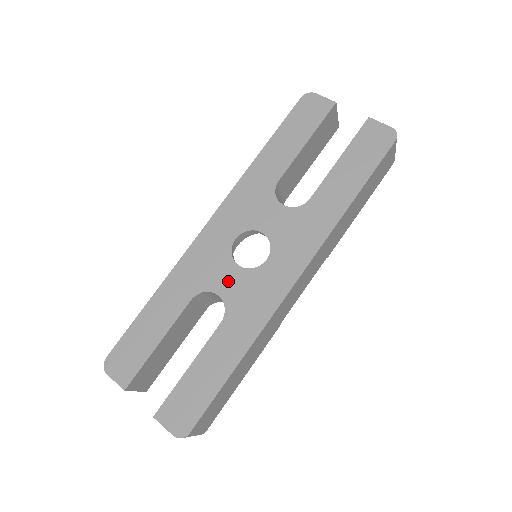
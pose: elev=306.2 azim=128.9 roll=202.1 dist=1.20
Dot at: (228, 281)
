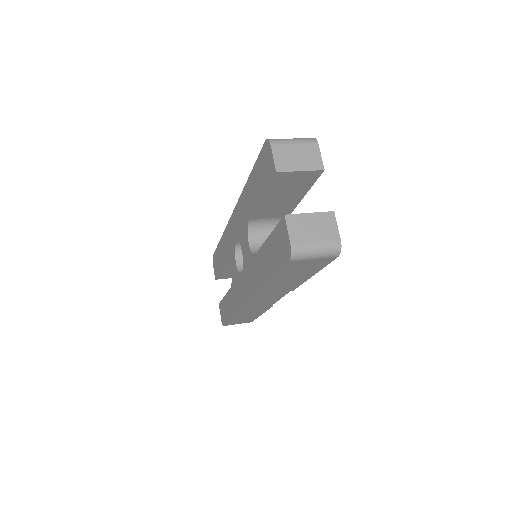
Dot at: (233, 267)
